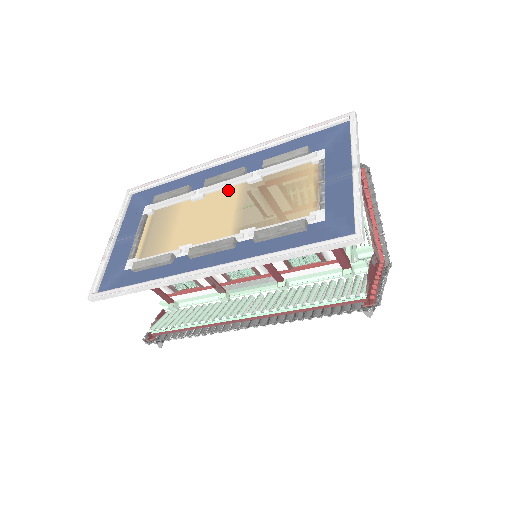
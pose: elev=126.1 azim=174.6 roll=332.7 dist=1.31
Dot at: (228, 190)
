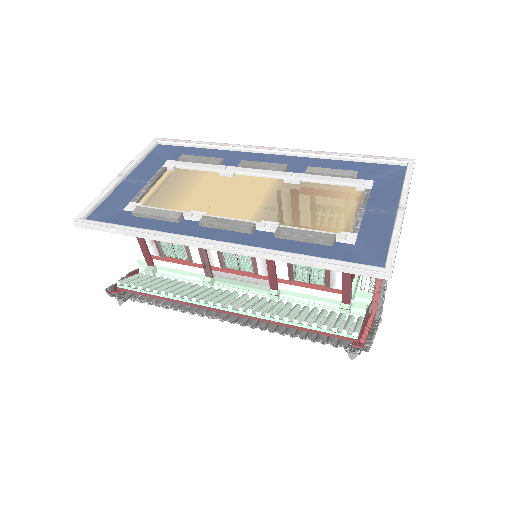
Dot at: (261, 179)
